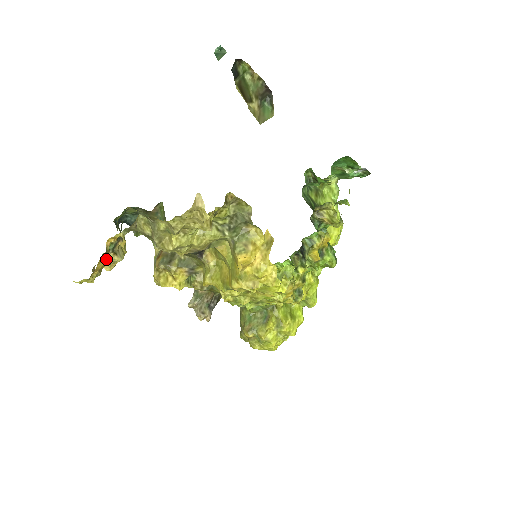
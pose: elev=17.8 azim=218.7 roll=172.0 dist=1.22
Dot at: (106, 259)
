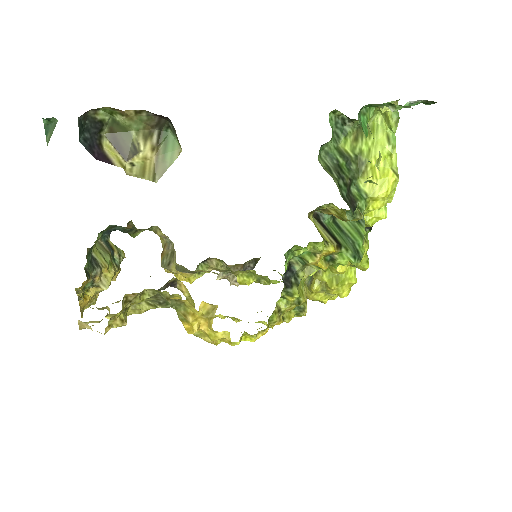
Dot at: (92, 292)
